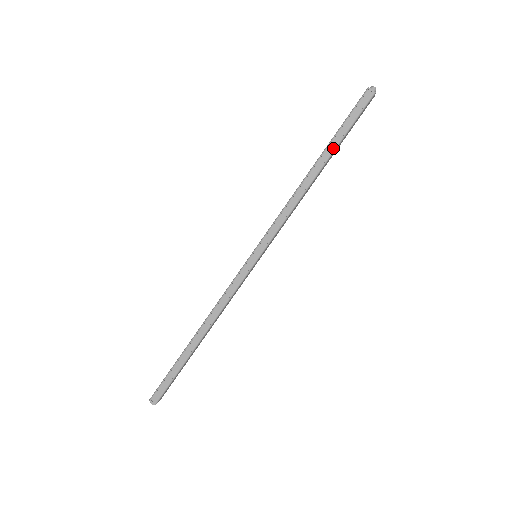
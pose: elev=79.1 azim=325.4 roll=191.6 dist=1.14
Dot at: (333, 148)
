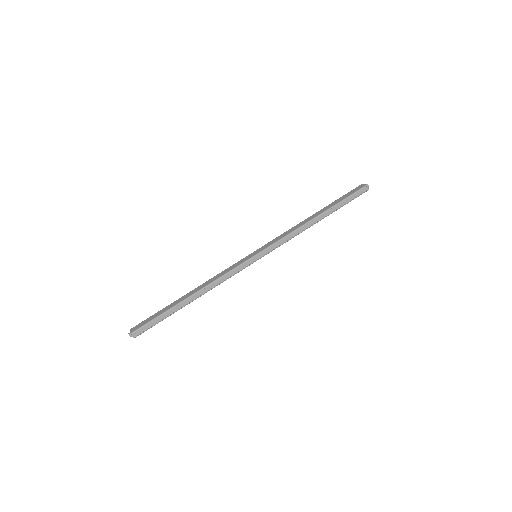
Dot at: (333, 210)
